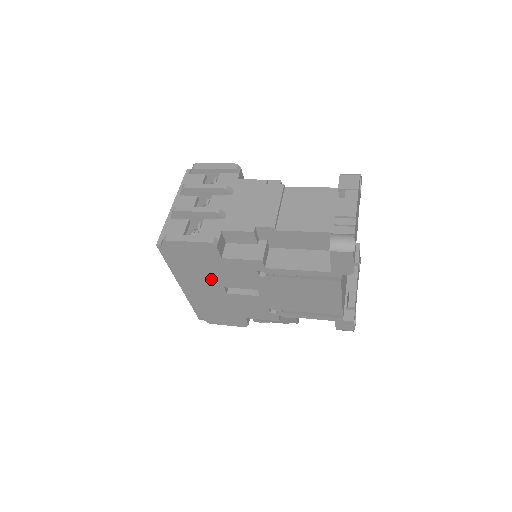
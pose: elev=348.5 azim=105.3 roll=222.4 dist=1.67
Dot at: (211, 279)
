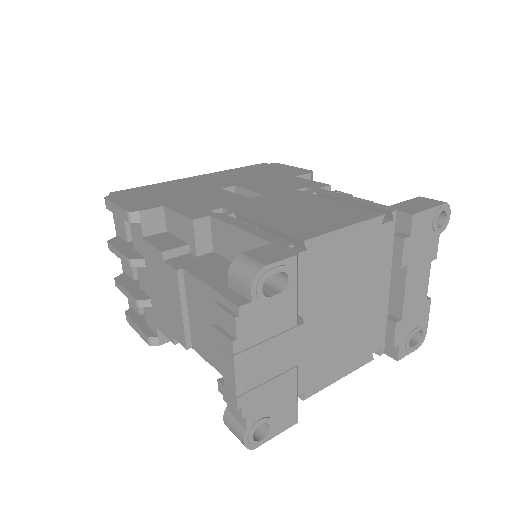
Dot at: occluded
